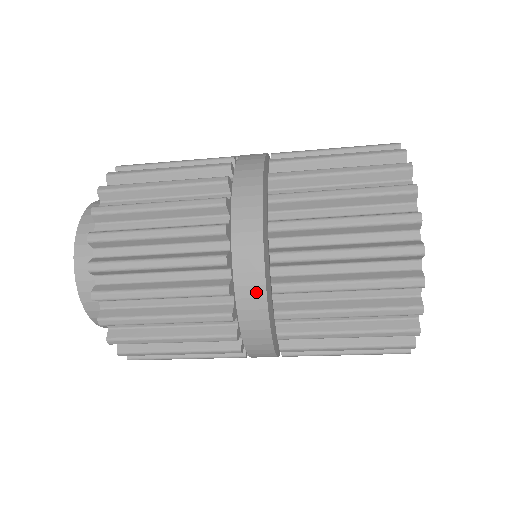
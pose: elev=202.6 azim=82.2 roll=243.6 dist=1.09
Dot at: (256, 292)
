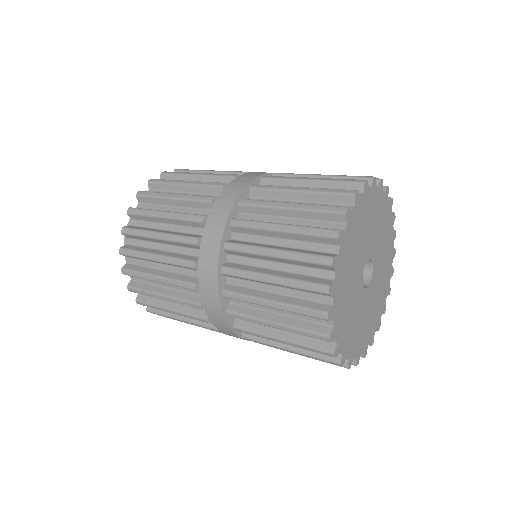
Dot at: (235, 336)
